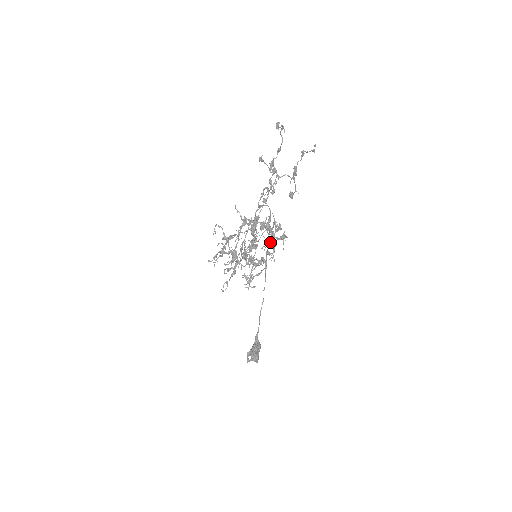
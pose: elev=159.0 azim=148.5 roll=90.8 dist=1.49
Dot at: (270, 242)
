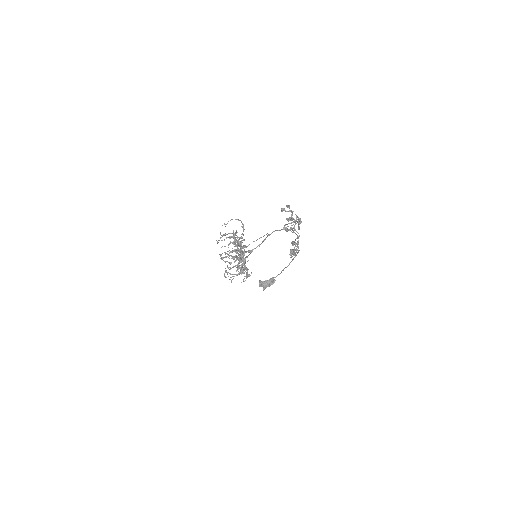
Dot at: occluded
